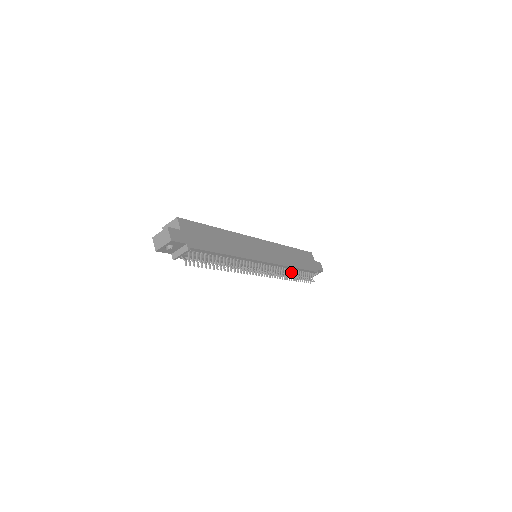
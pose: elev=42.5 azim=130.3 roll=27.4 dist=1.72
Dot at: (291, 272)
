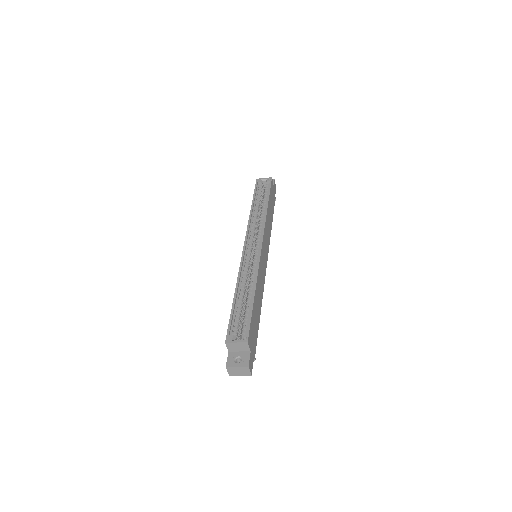
Dot at: occluded
